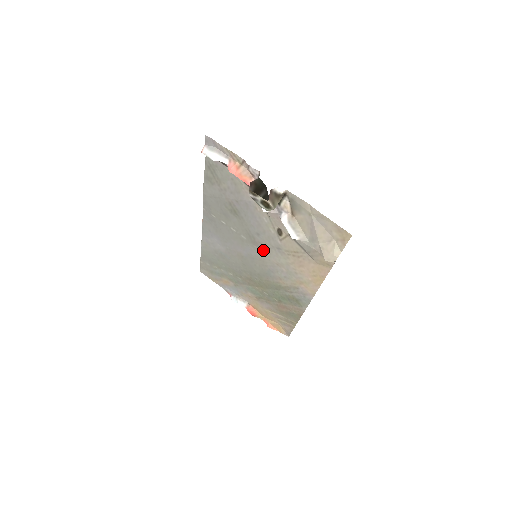
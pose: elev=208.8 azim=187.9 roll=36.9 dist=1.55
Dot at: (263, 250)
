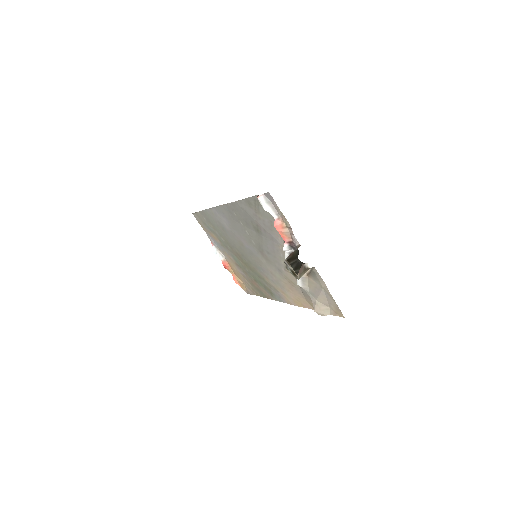
Dot at: (265, 259)
